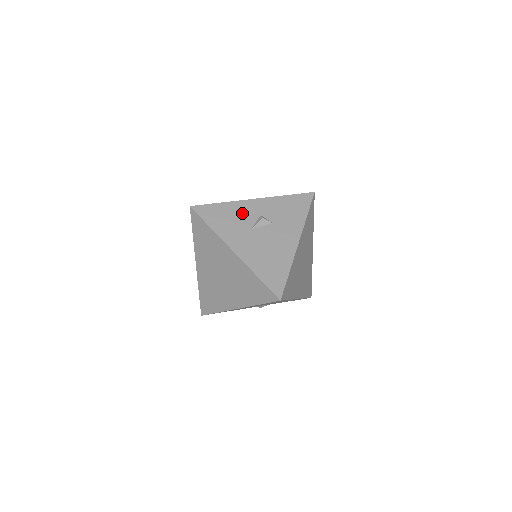
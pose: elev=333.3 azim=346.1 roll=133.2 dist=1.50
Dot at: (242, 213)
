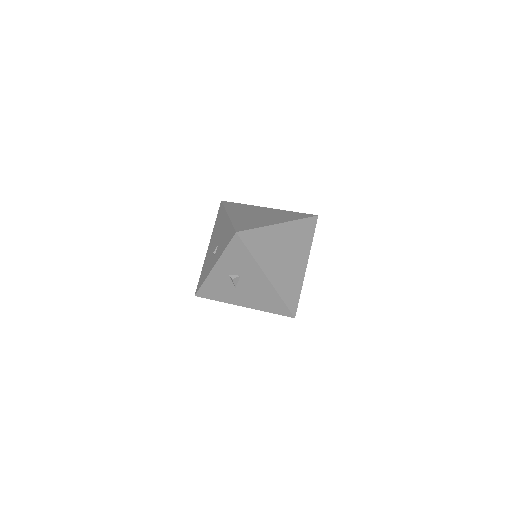
Dot at: (220, 281)
